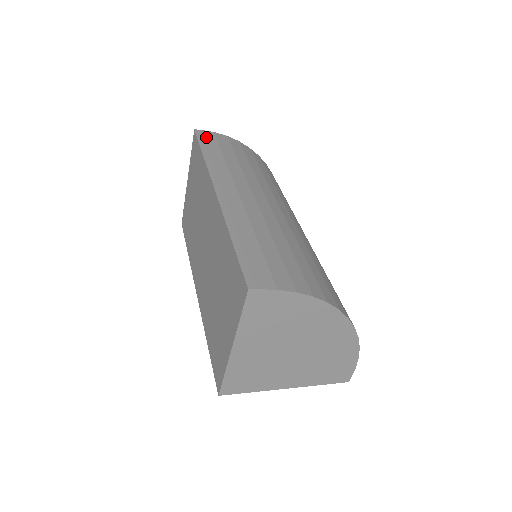
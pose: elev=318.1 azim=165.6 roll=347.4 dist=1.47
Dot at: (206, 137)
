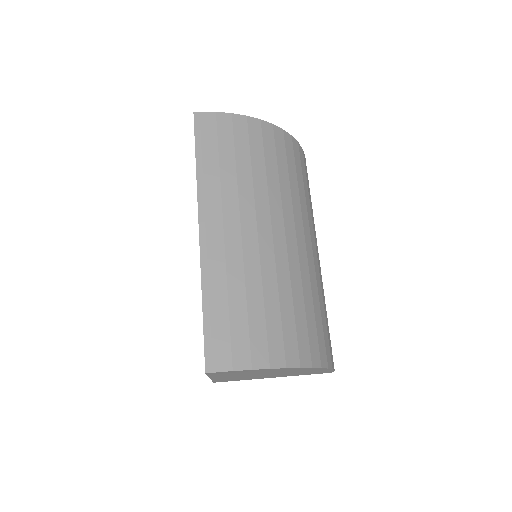
Dot at: (205, 126)
